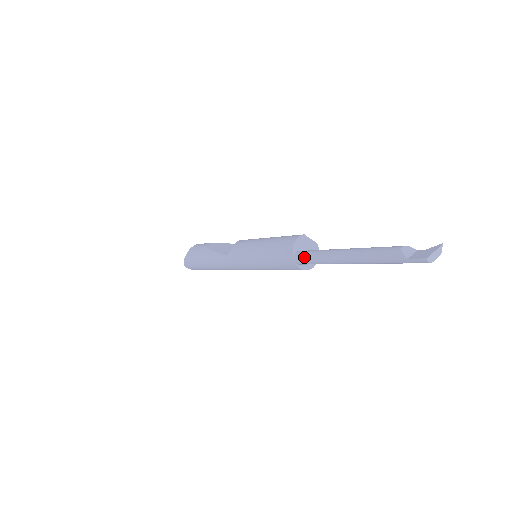
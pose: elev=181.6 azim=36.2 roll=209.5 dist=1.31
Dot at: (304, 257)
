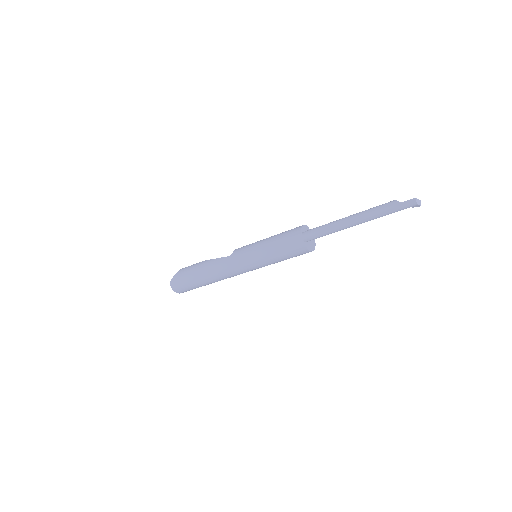
Dot at: (312, 230)
